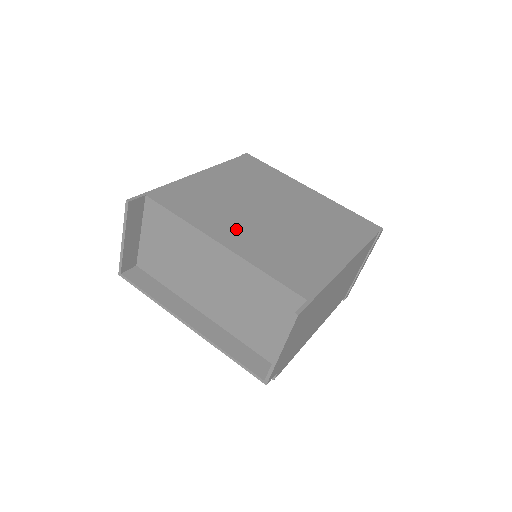
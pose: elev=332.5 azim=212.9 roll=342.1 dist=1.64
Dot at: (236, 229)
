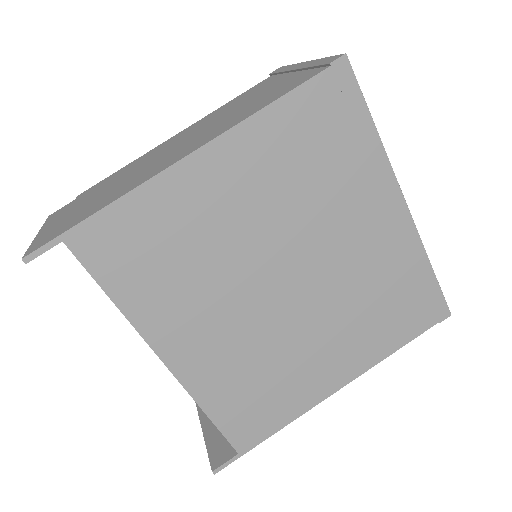
Dot at: (202, 329)
